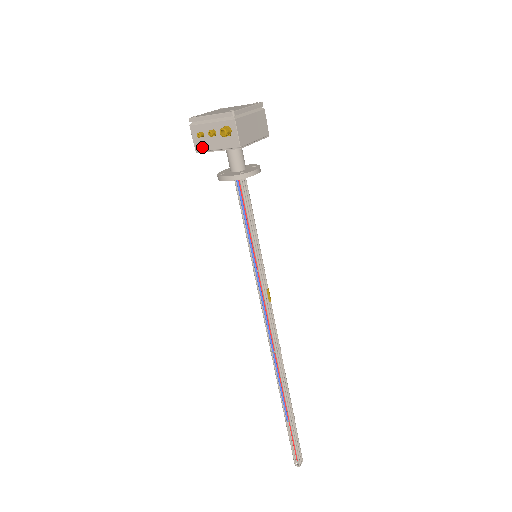
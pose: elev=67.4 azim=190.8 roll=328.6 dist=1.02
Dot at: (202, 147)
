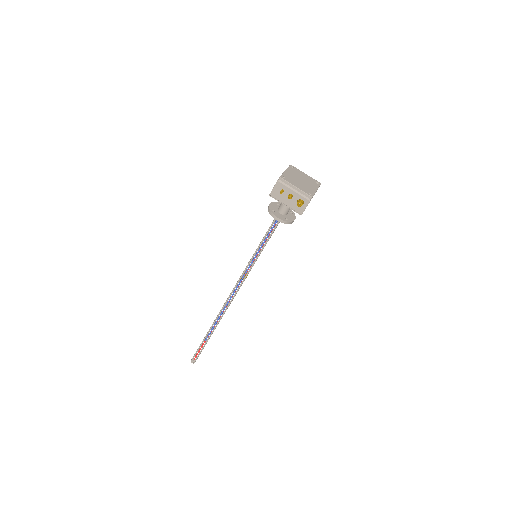
Dot at: (276, 196)
